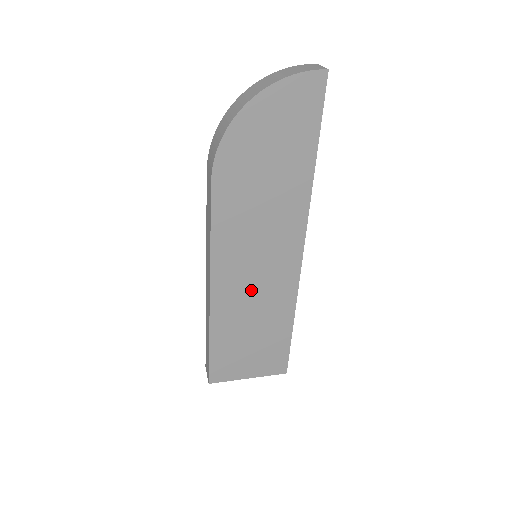
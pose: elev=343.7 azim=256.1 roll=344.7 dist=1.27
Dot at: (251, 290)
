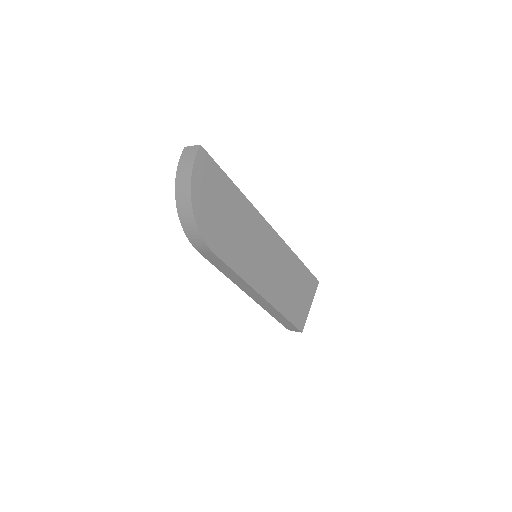
Dot at: (273, 272)
